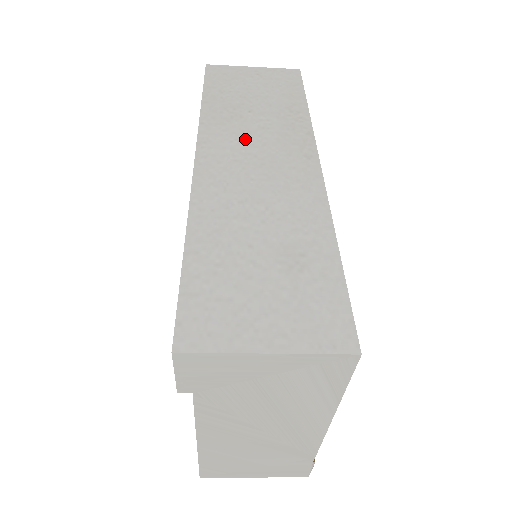
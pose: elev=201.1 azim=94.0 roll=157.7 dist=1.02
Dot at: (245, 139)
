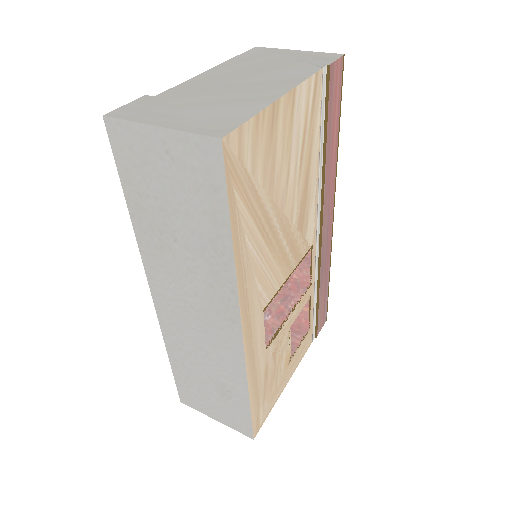
Dot at: (180, 283)
